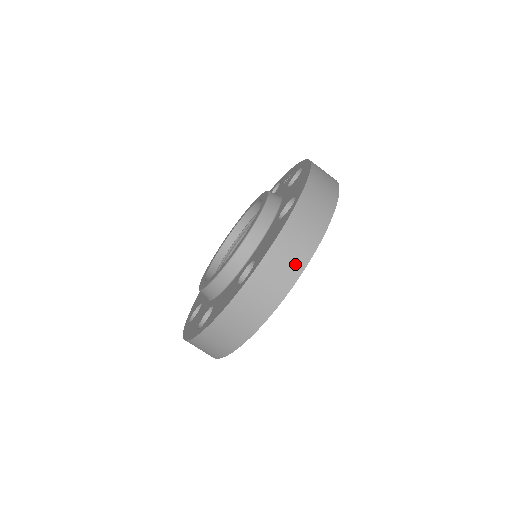
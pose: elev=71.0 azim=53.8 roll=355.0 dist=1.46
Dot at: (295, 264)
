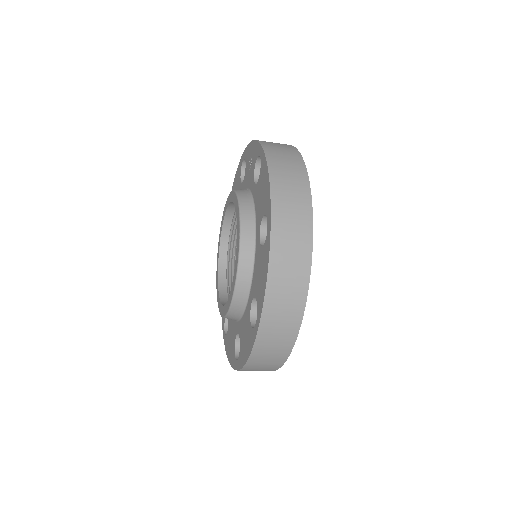
Dot at: (296, 295)
